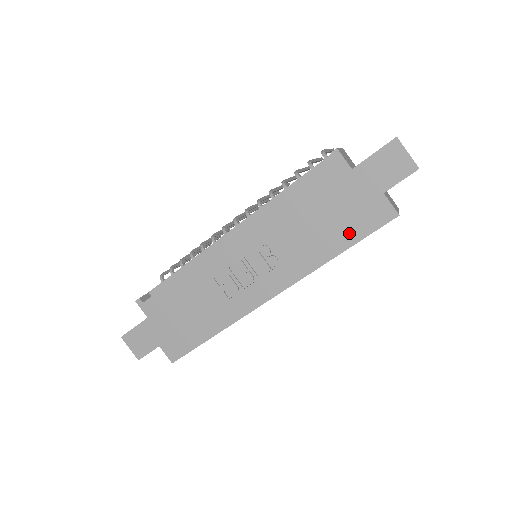
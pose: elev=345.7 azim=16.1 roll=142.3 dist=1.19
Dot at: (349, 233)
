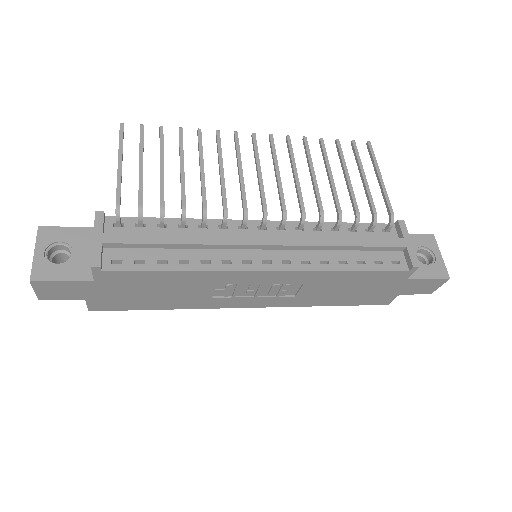
Dot at: (352, 301)
